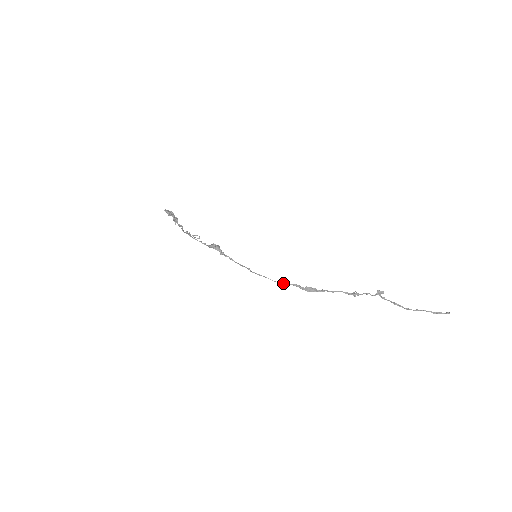
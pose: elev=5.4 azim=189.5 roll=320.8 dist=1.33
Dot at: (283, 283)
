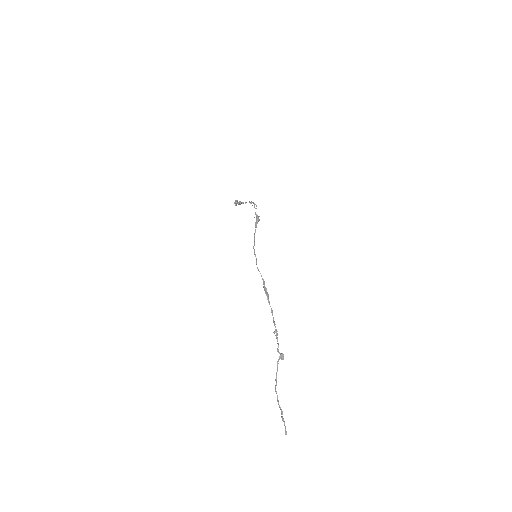
Dot at: occluded
